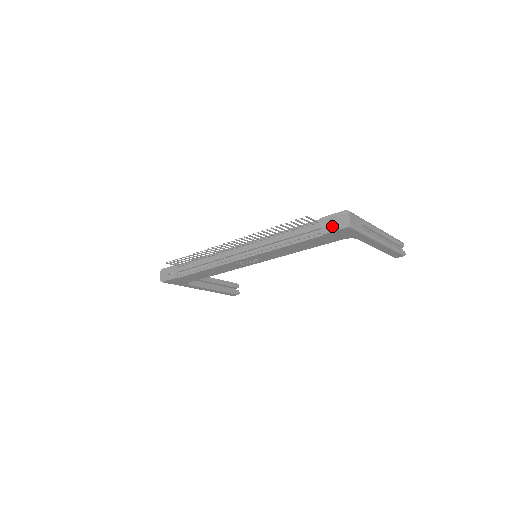
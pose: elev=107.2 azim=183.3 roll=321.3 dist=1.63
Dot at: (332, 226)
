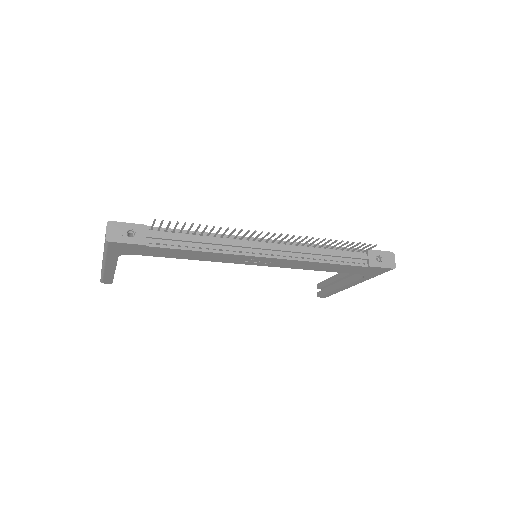
Dot at: (379, 262)
